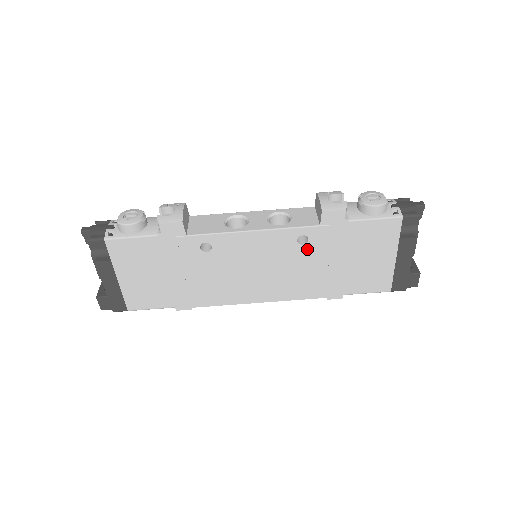
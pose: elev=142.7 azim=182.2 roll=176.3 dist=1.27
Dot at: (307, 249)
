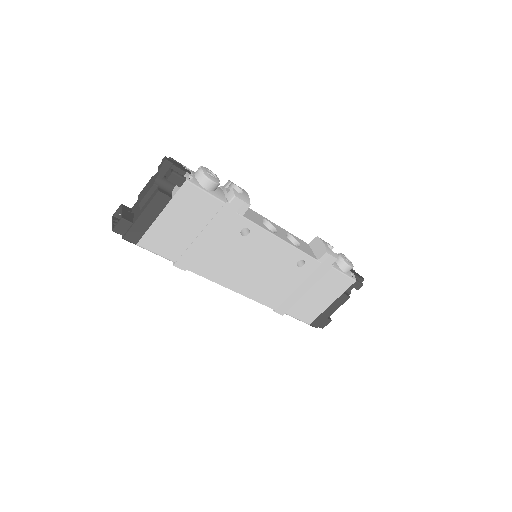
Dot at: (297, 271)
